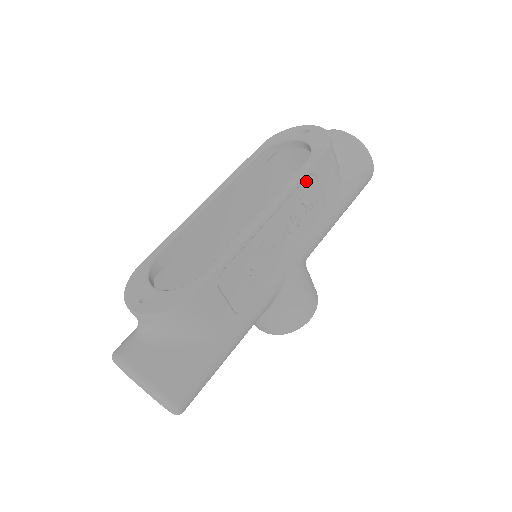
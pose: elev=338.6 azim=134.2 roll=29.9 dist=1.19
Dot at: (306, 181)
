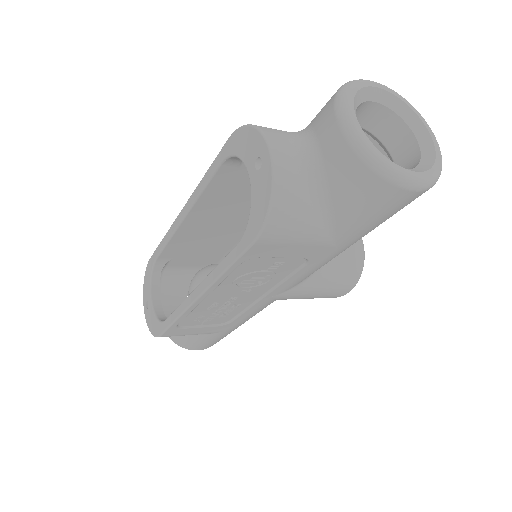
Dot at: (244, 264)
